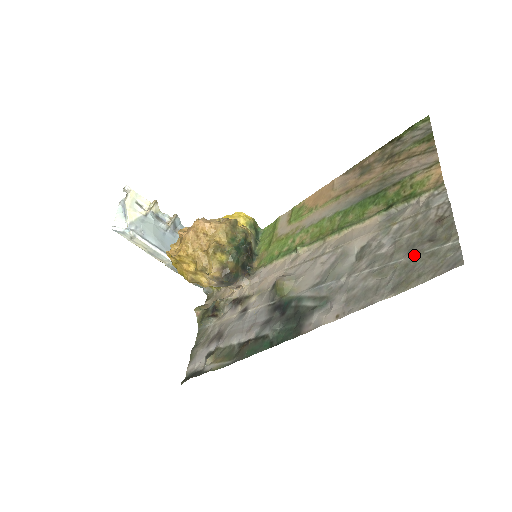
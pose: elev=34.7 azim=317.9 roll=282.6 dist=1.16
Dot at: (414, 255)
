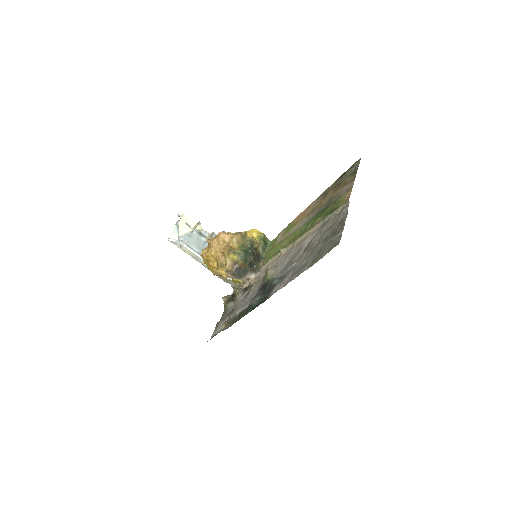
Dot at: (324, 243)
